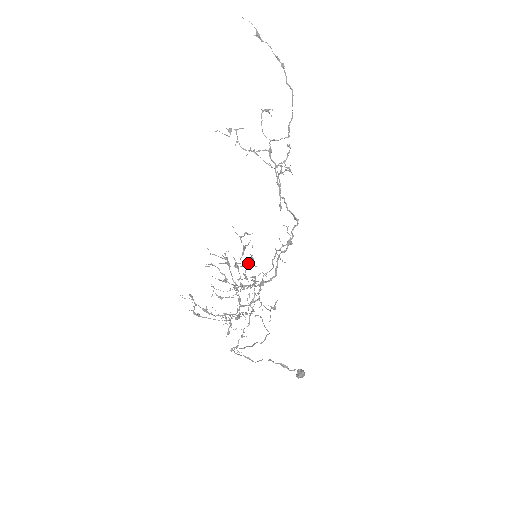
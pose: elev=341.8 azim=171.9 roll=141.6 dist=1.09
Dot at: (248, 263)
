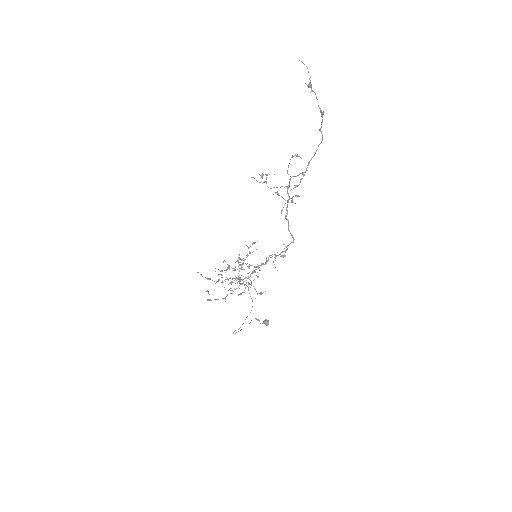
Dot at: occluded
